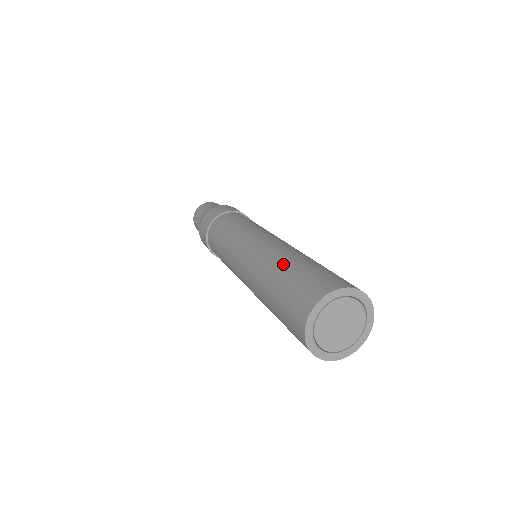
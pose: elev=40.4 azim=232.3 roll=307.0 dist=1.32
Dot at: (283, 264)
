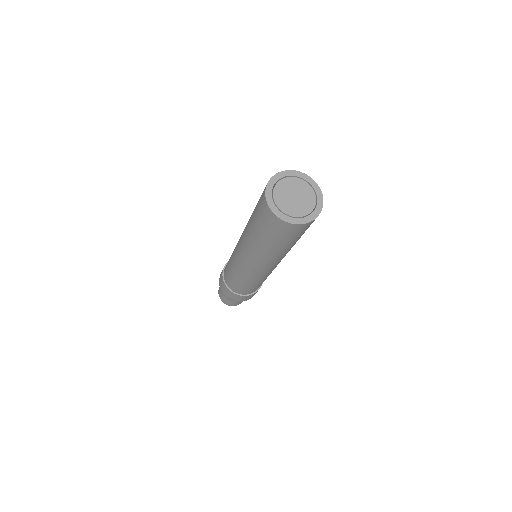
Dot at: occluded
